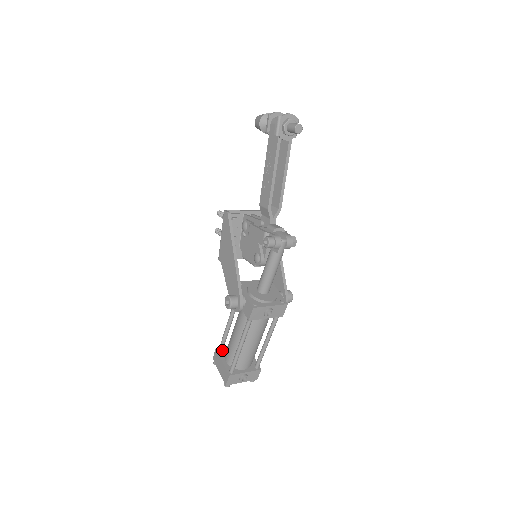
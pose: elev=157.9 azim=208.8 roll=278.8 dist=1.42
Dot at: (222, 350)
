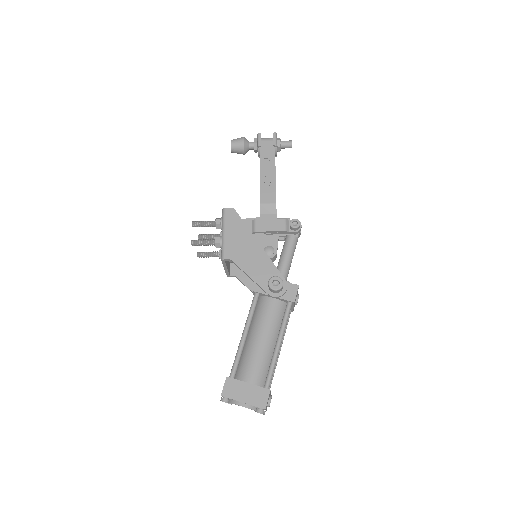
Dot at: (234, 376)
